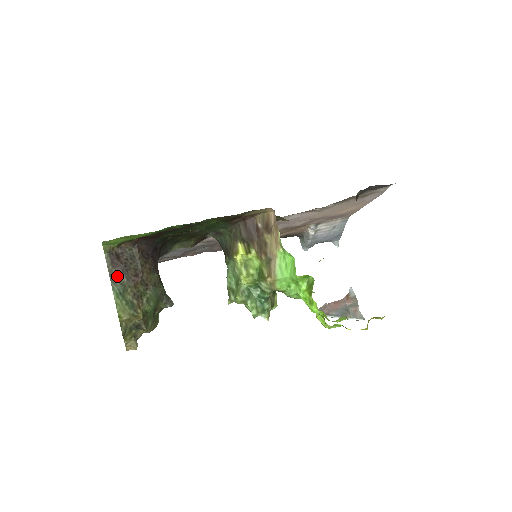
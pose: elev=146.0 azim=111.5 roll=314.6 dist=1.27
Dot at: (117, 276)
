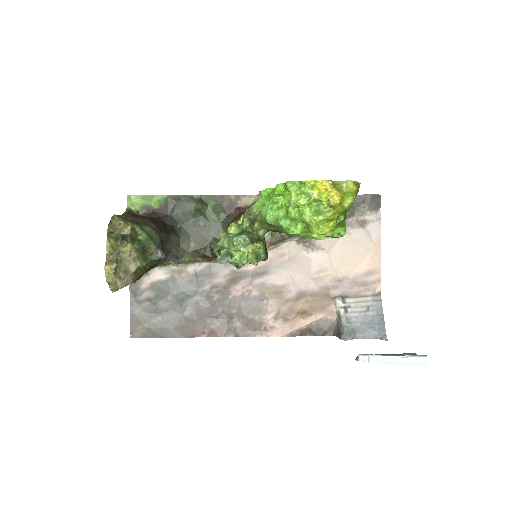
Dot at: (127, 215)
